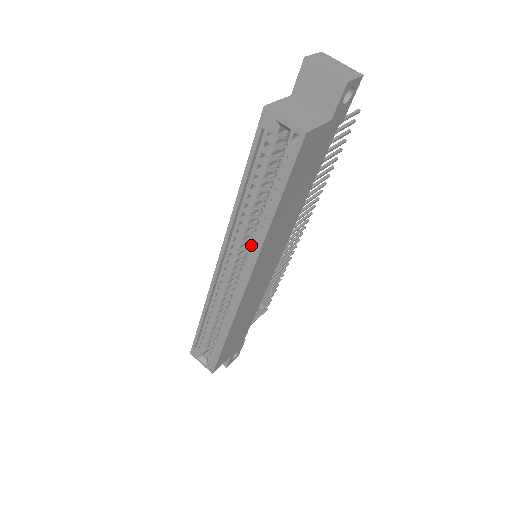
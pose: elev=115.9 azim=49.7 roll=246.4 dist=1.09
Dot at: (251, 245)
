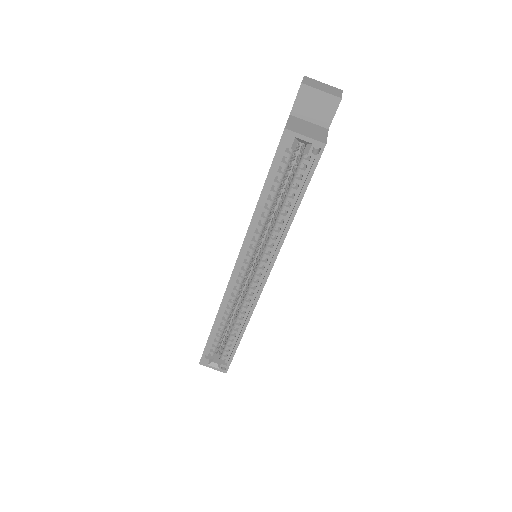
Dot at: (268, 246)
